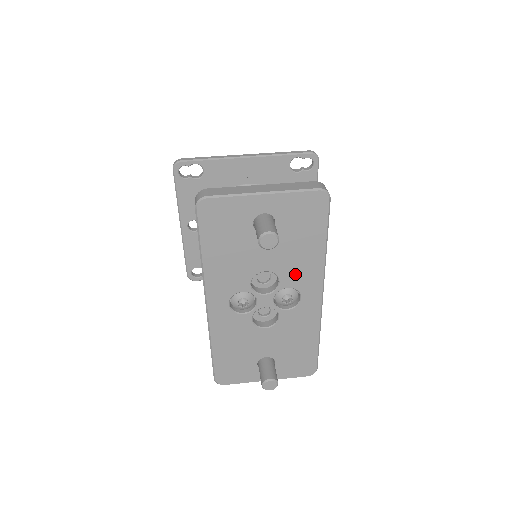
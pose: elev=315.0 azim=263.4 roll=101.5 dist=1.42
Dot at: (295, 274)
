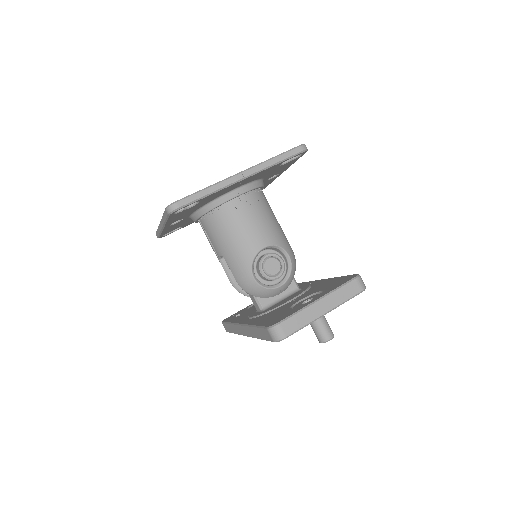
Dot at: occluded
